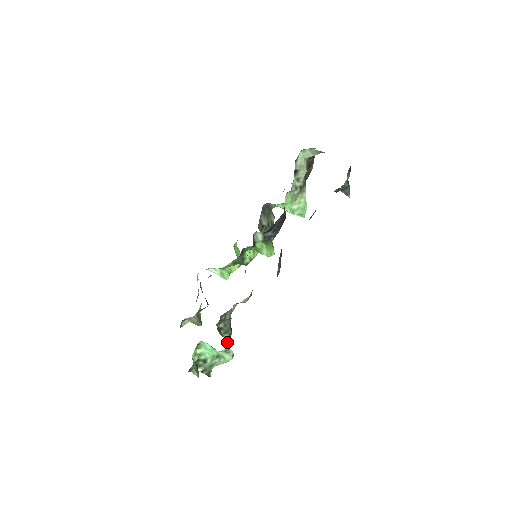
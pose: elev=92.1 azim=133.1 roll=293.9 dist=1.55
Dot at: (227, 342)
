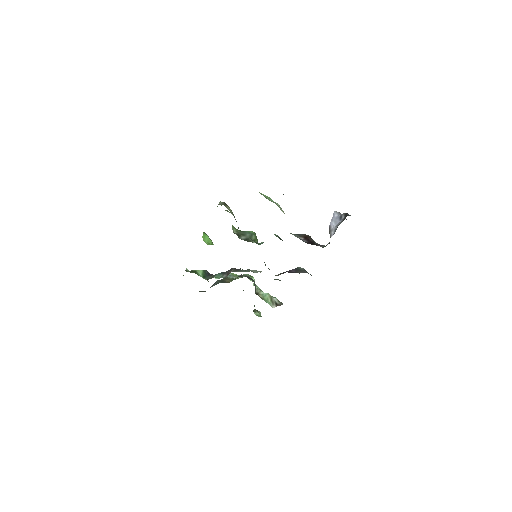
Dot at: occluded
